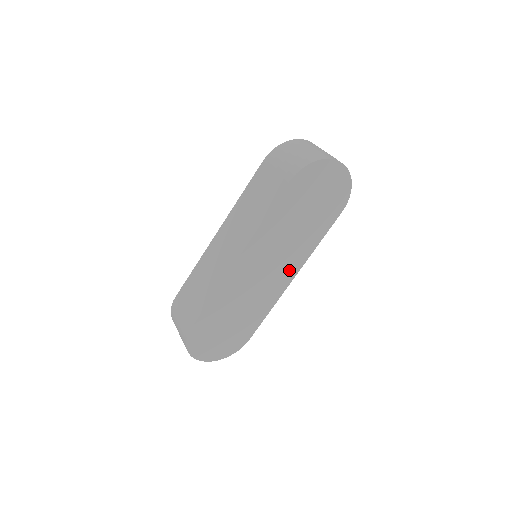
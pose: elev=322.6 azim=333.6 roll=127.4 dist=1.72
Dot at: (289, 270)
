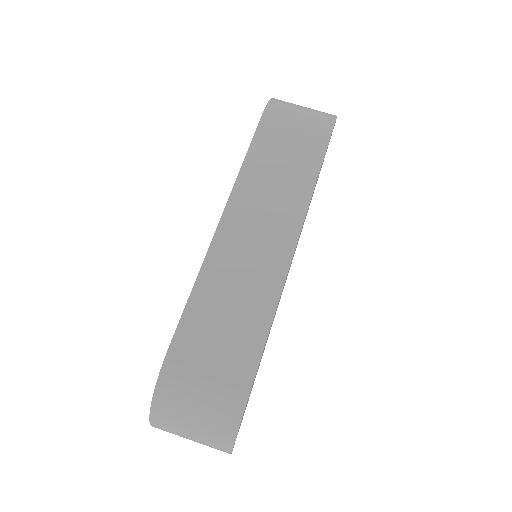
Dot at: occluded
